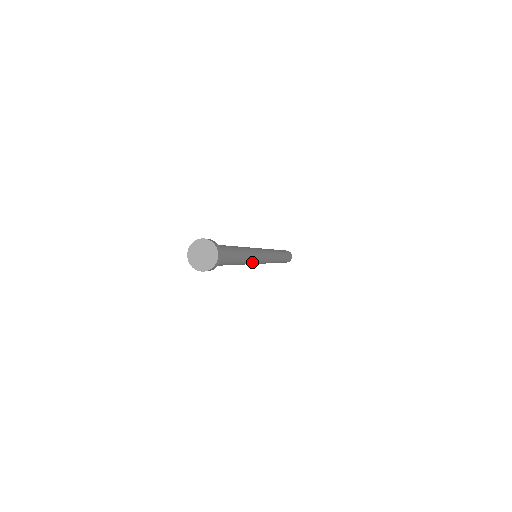
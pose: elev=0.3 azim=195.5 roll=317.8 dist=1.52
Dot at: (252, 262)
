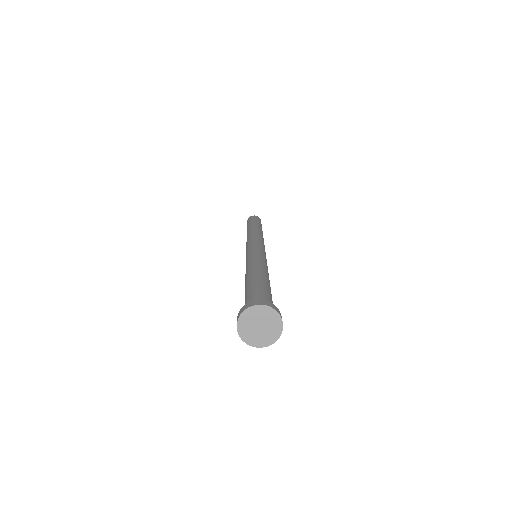
Dot at: occluded
